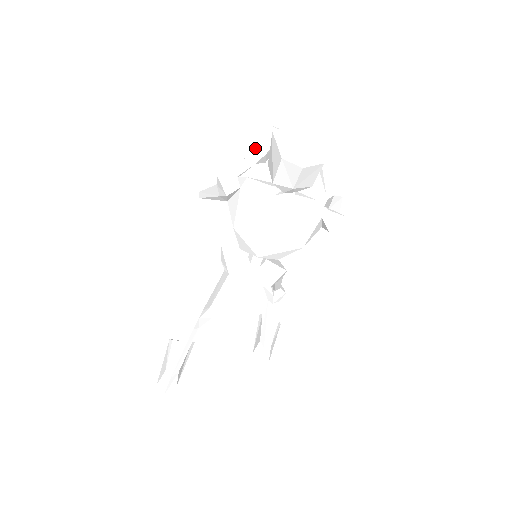
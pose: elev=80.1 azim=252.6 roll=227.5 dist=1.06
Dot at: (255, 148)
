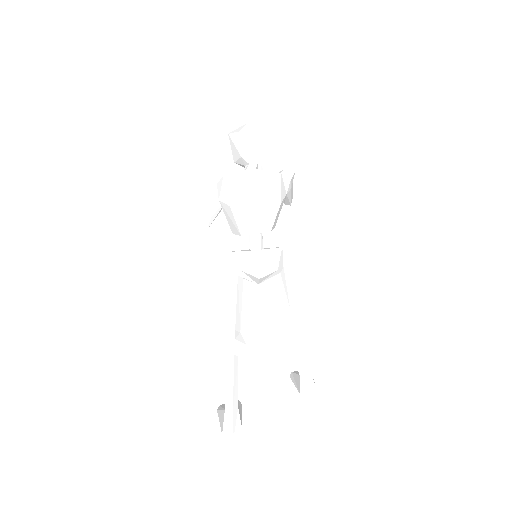
Dot at: occluded
